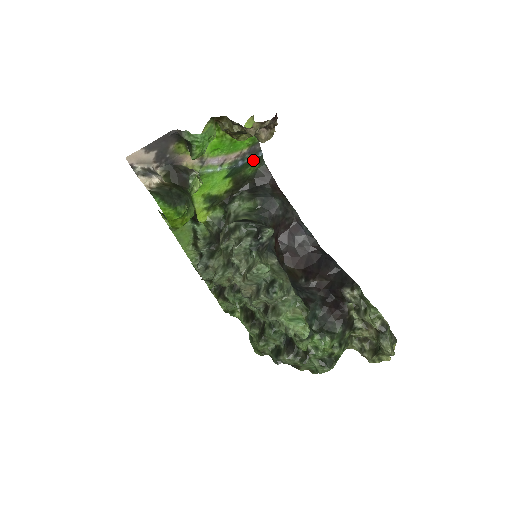
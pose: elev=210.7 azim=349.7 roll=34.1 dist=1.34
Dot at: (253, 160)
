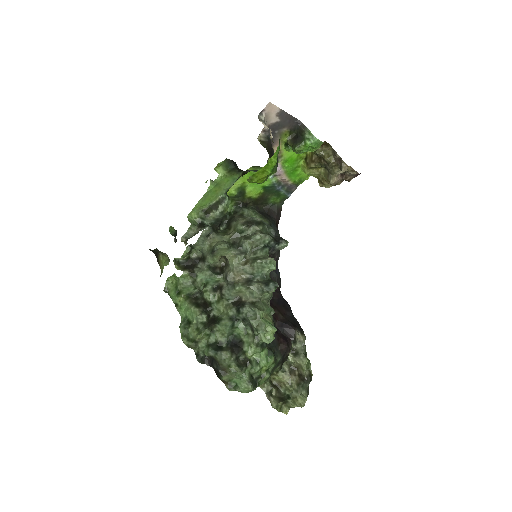
Dot at: (283, 194)
